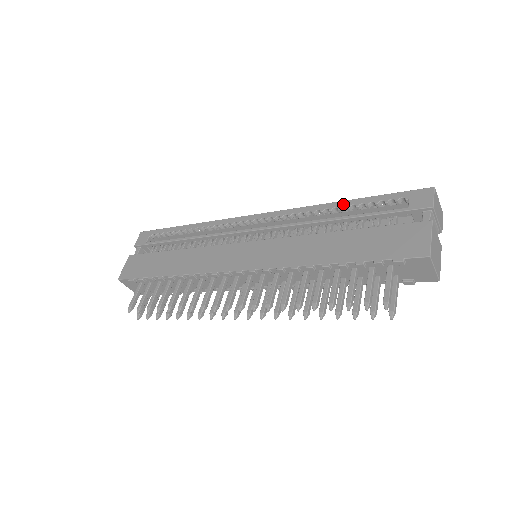
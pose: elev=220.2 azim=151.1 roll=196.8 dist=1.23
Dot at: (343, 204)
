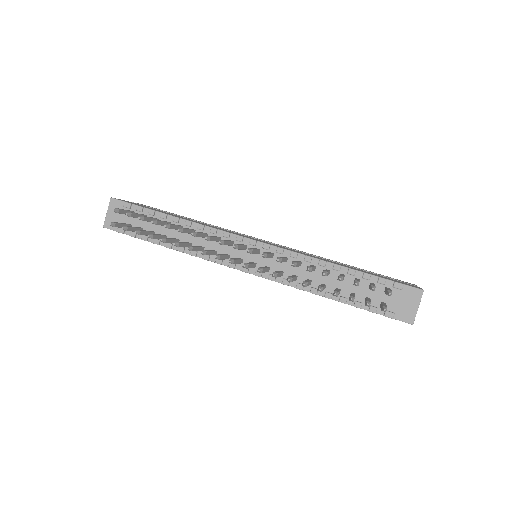
Dot at: (346, 264)
